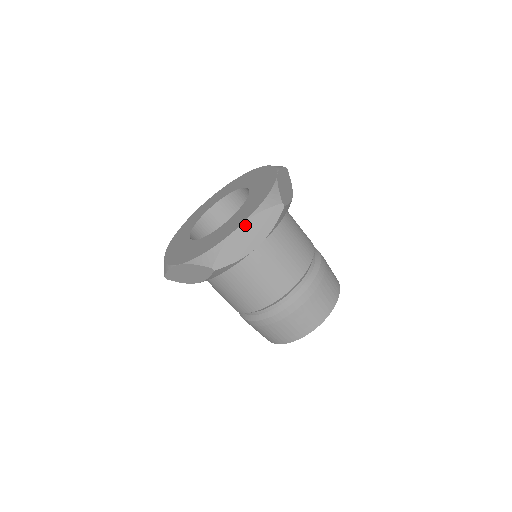
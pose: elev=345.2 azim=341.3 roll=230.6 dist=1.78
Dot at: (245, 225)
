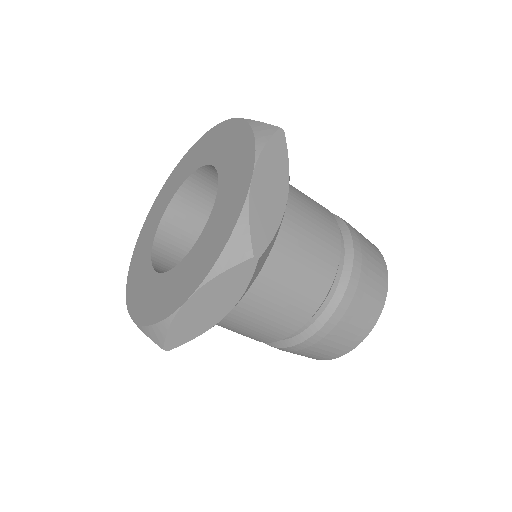
Dot at: (196, 296)
